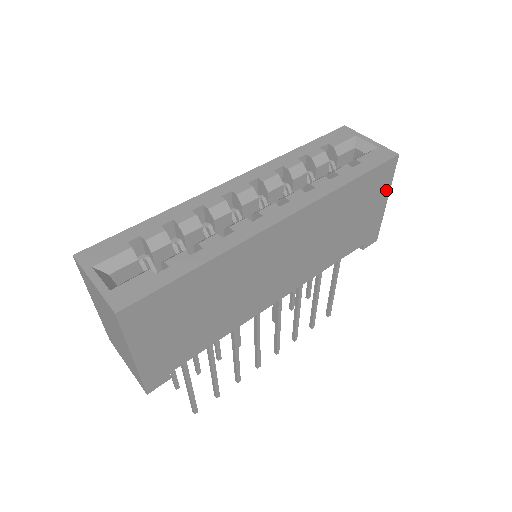
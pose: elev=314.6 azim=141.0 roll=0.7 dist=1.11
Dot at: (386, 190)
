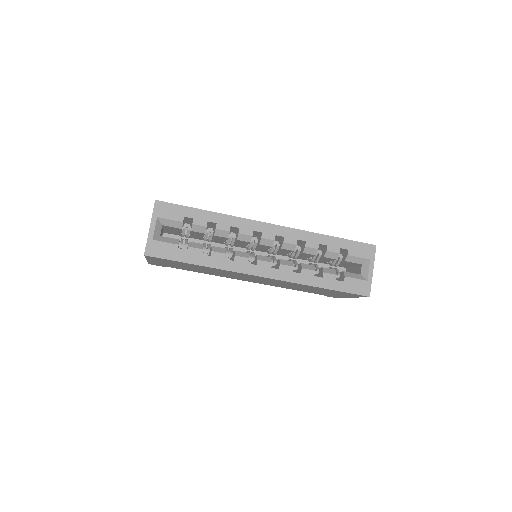
Dot at: (353, 296)
